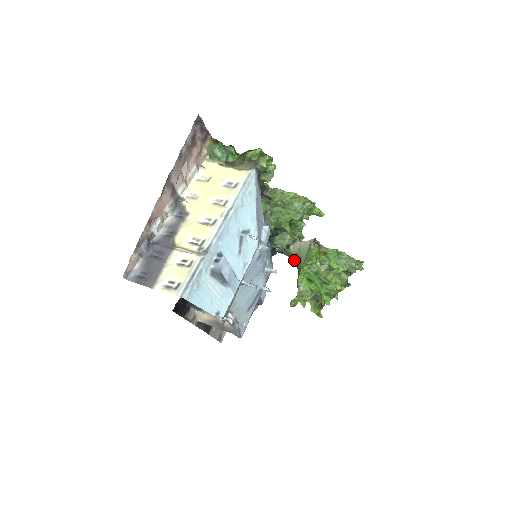
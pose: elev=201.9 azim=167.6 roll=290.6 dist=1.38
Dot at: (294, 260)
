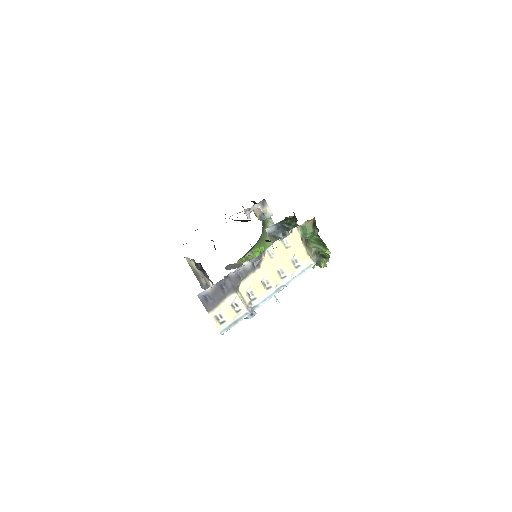
Dot at: (264, 231)
